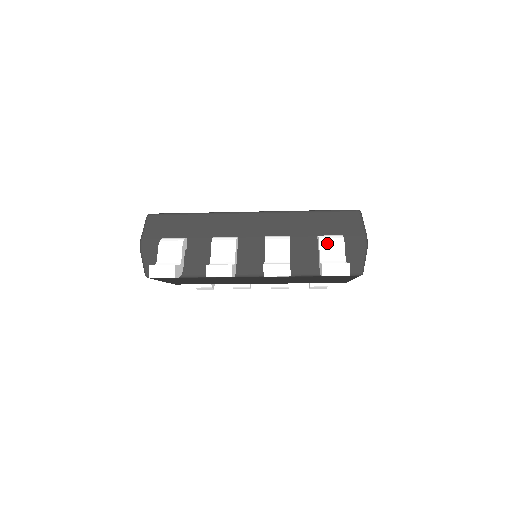
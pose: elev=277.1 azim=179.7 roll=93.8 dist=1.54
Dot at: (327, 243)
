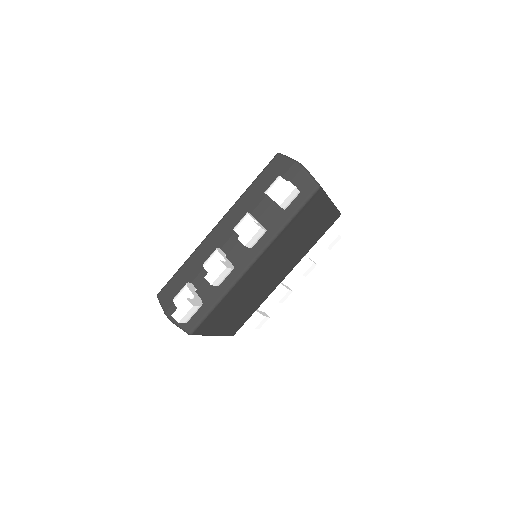
Dot at: (271, 189)
